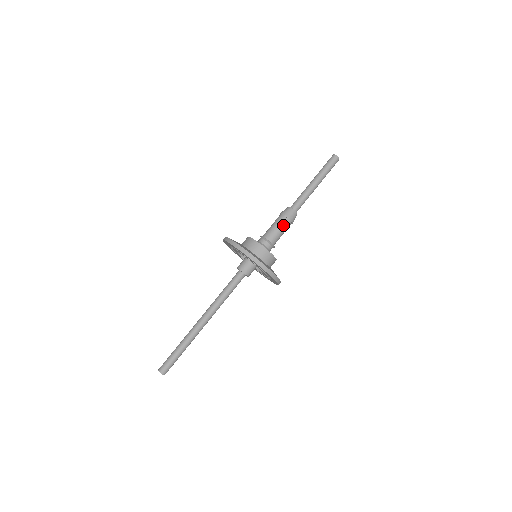
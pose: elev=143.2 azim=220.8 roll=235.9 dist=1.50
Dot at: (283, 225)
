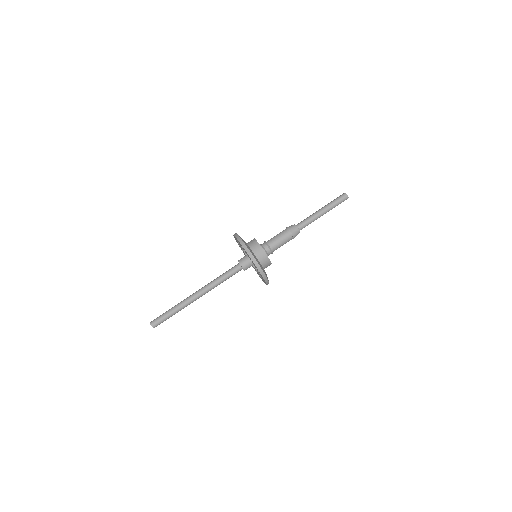
Dot at: (282, 233)
